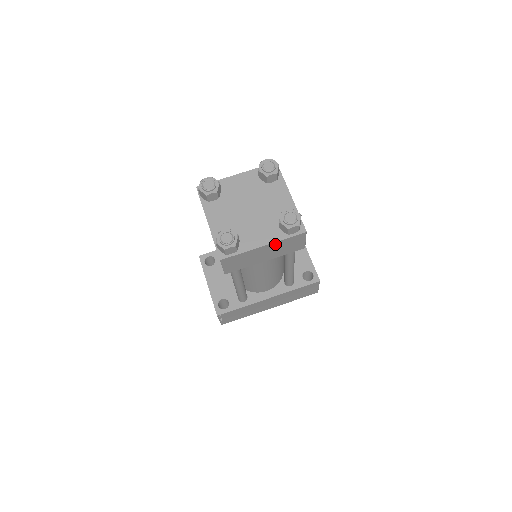
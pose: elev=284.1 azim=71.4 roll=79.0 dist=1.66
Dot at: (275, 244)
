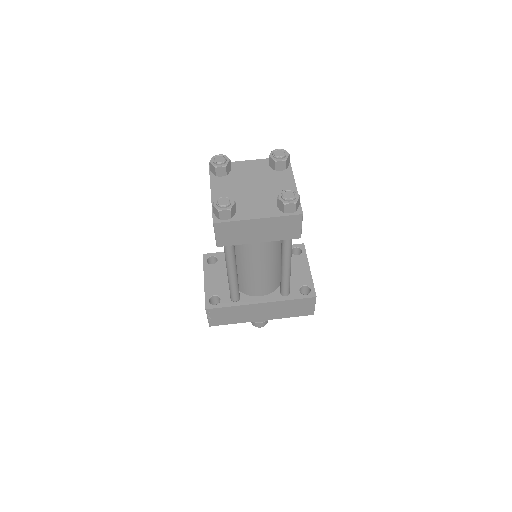
Dot at: (270, 220)
